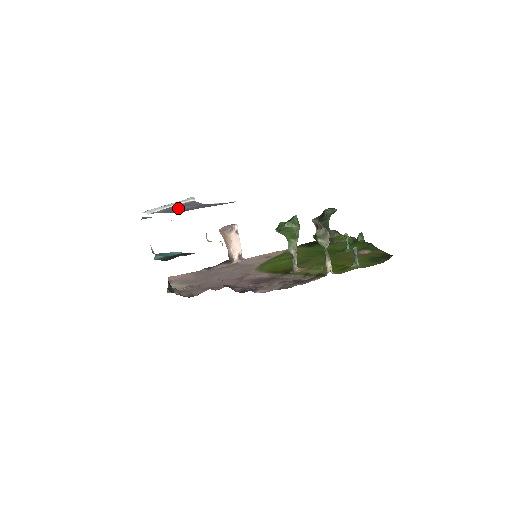
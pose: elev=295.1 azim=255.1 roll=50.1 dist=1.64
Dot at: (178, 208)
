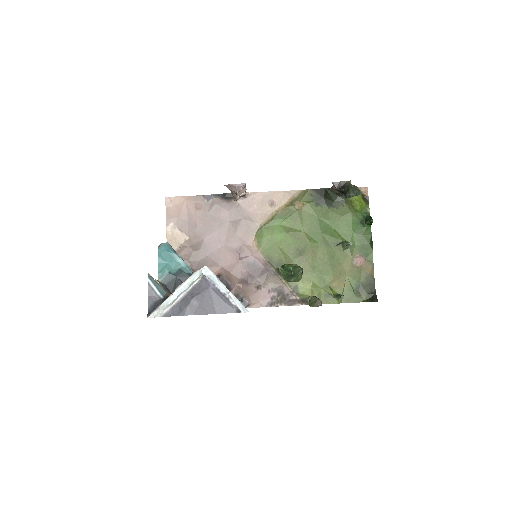
Dot at: (186, 300)
